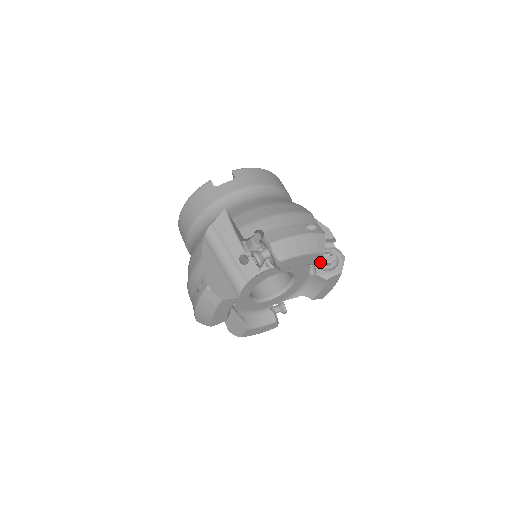
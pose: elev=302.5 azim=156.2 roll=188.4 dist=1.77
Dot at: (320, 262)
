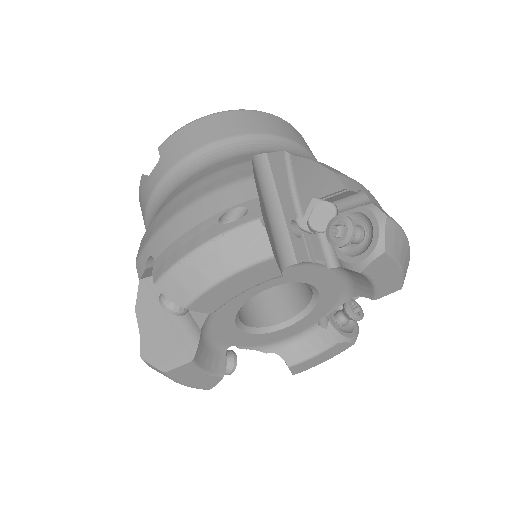
Dot at: occluded
